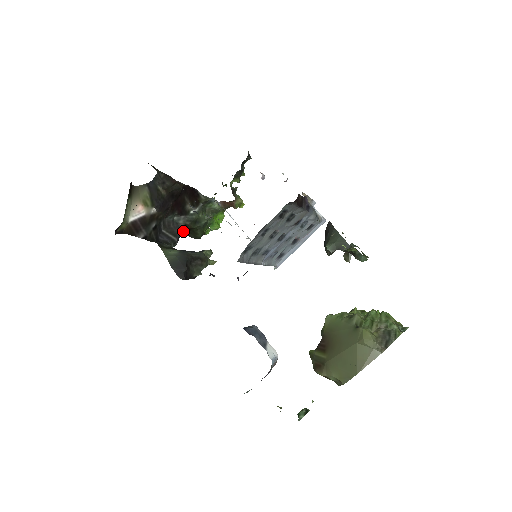
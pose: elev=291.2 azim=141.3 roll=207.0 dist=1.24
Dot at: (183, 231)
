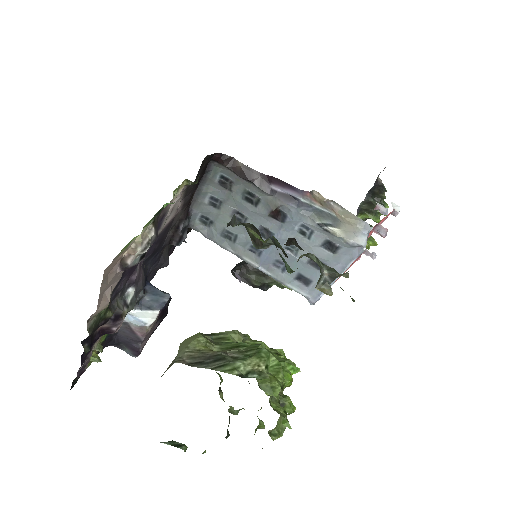
Dot at: occluded
